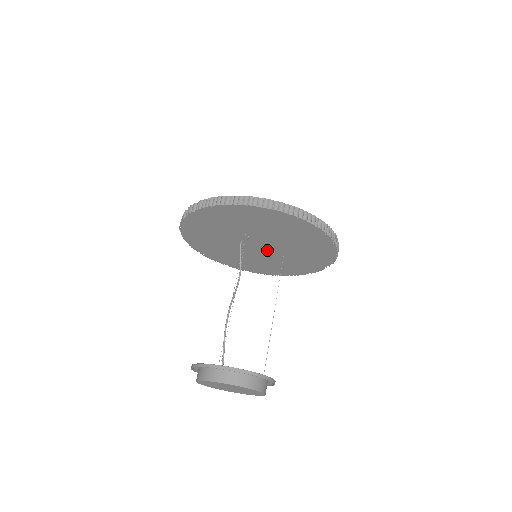
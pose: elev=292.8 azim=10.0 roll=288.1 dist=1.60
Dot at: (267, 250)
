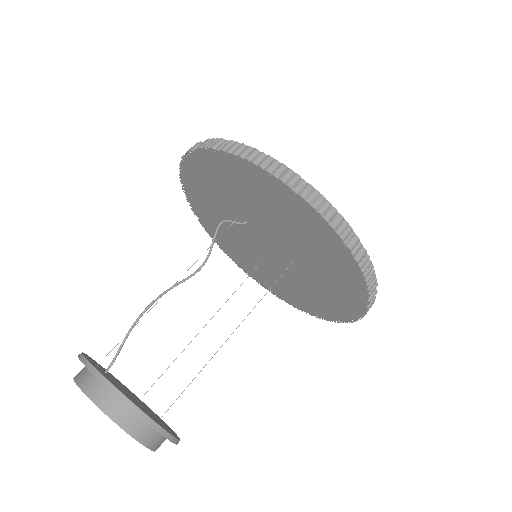
Dot at: (281, 255)
